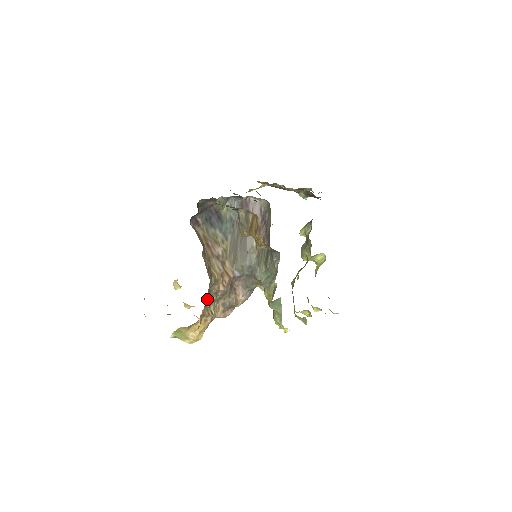
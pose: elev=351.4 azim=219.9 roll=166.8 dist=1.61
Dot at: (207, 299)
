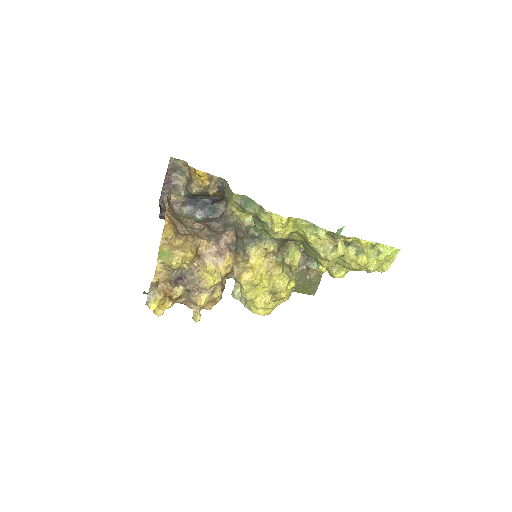
Dot at: (177, 219)
